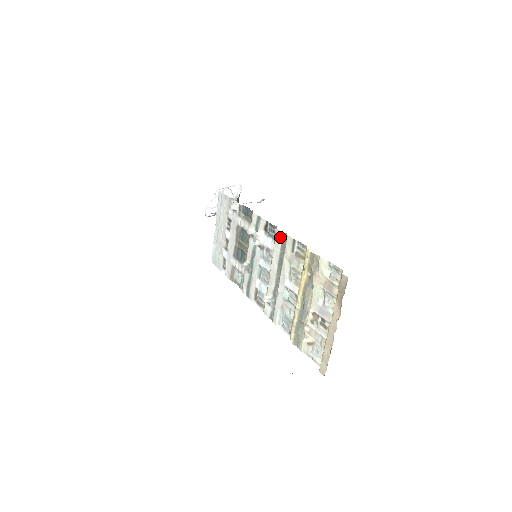
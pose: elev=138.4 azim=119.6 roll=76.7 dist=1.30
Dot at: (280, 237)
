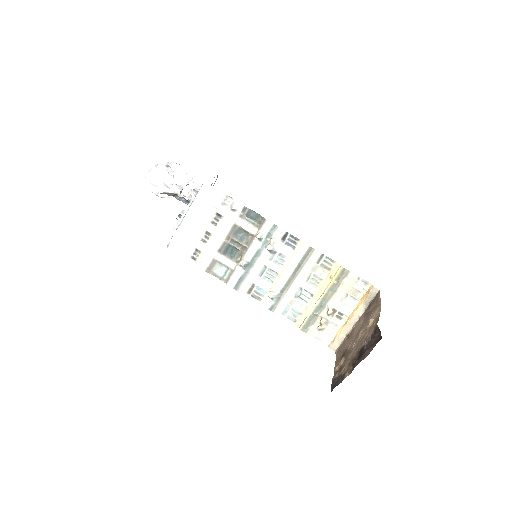
Dot at: (305, 249)
